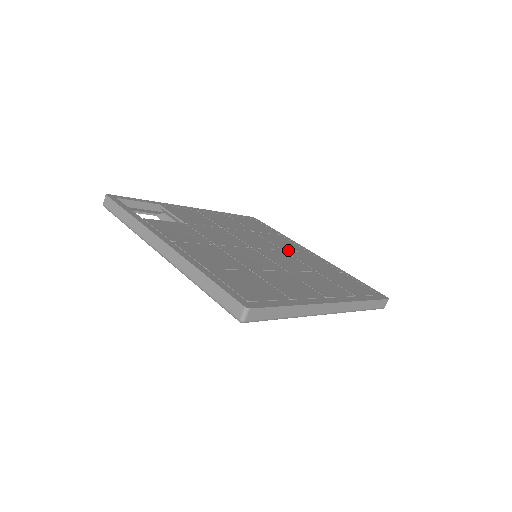
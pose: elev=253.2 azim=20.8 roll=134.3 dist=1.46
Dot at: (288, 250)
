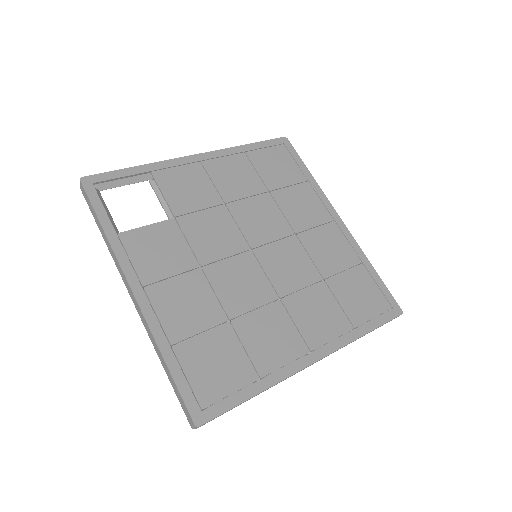
Dot at: (303, 229)
